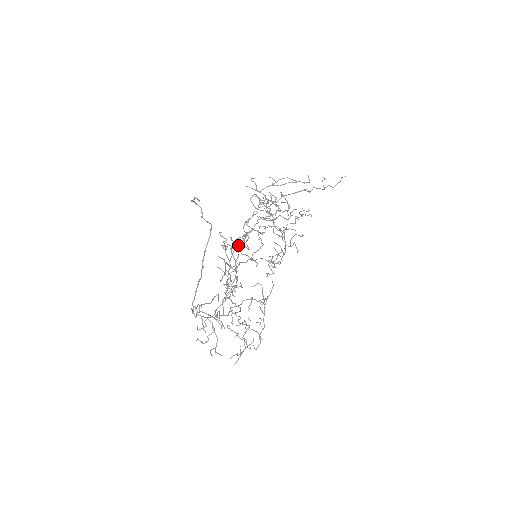
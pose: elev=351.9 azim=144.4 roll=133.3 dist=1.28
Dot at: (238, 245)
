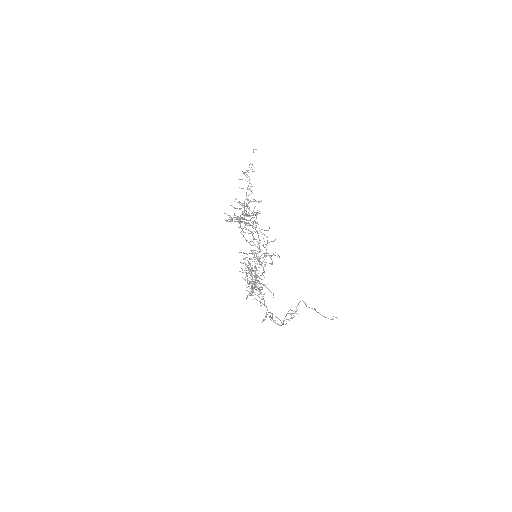
Dot at: (263, 269)
